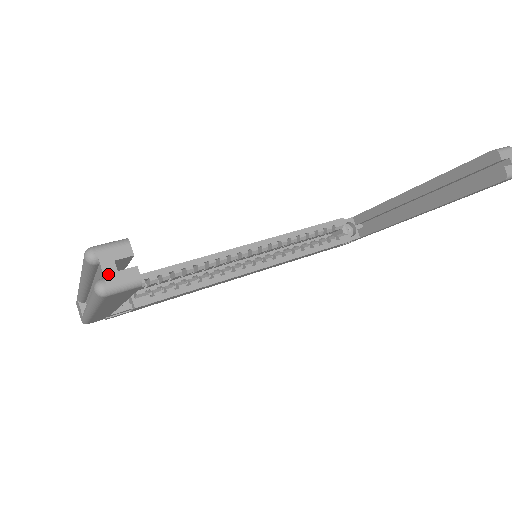
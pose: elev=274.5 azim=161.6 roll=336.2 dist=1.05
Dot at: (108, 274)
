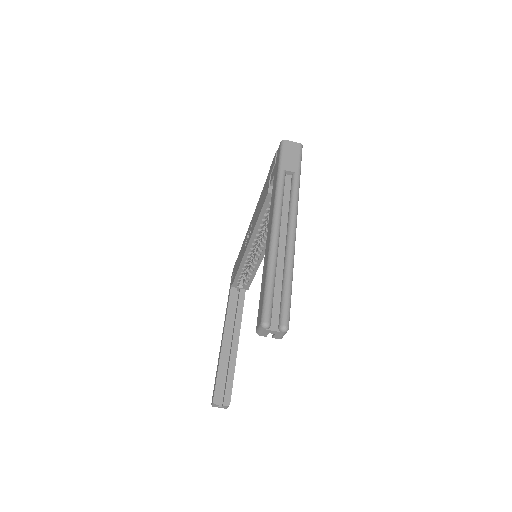
Dot at: occluded
